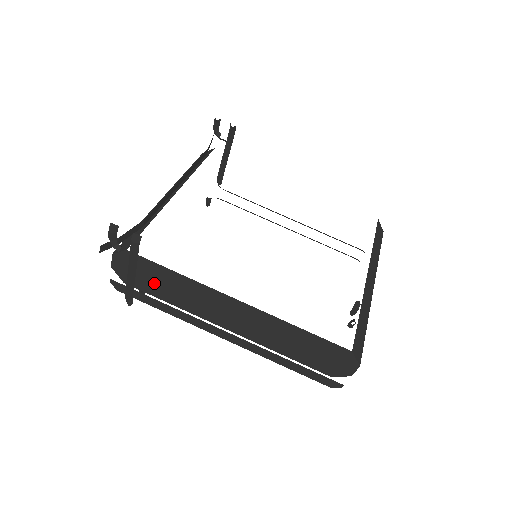
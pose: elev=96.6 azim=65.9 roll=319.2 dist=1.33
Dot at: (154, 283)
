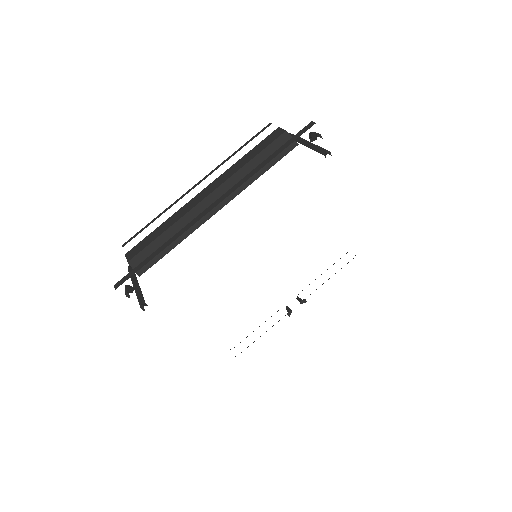
Dot at: occluded
